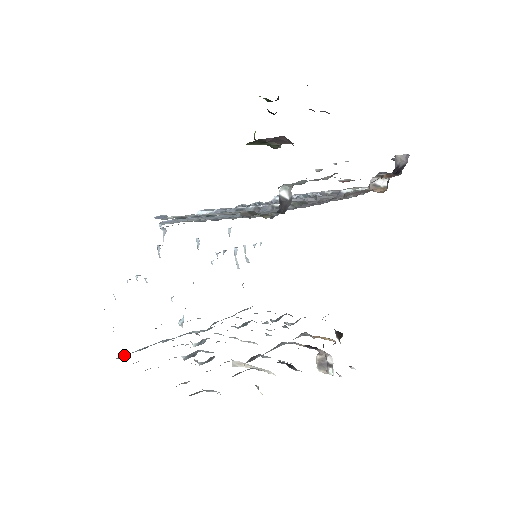
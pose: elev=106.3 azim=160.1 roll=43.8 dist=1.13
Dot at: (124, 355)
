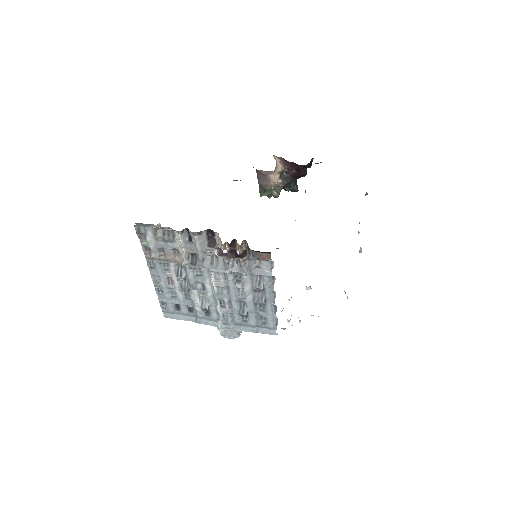
Dot at: (169, 315)
